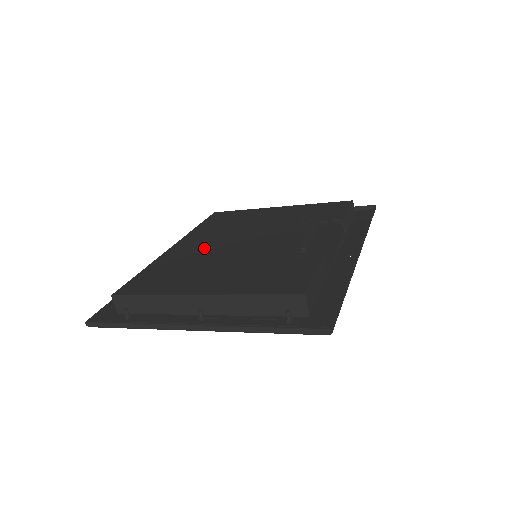
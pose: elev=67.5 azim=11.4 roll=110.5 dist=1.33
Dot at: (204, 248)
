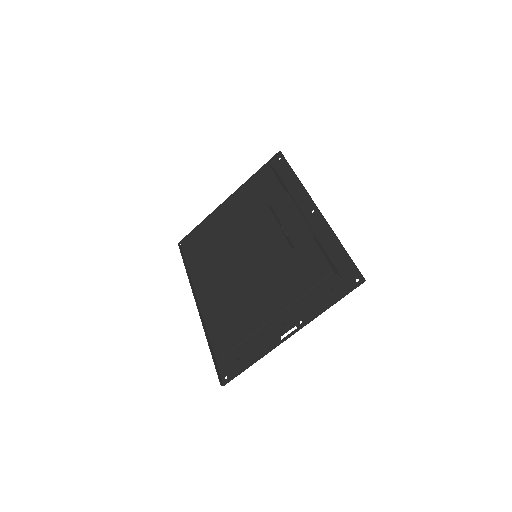
Dot at: (224, 280)
